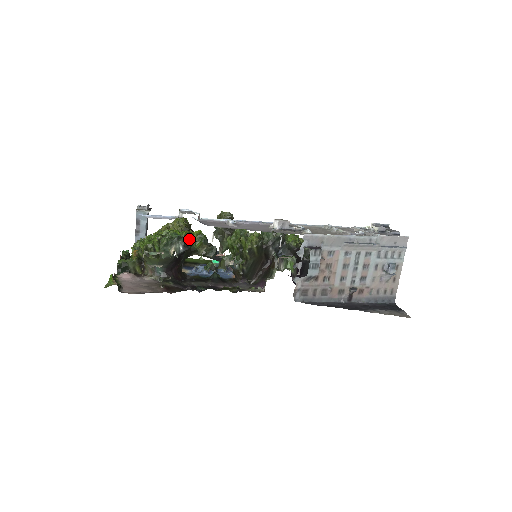
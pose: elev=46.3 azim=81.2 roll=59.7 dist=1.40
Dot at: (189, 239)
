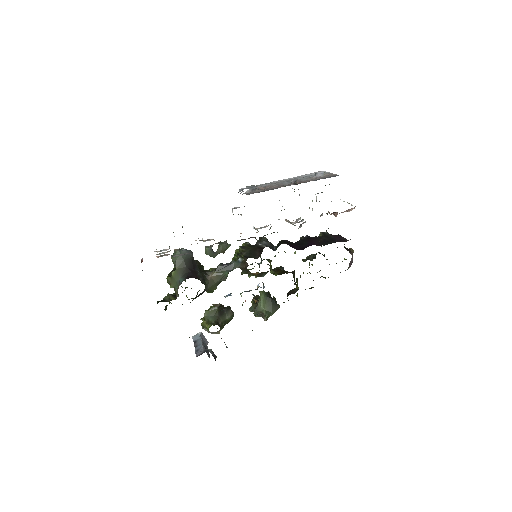
Dot at: (196, 260)
